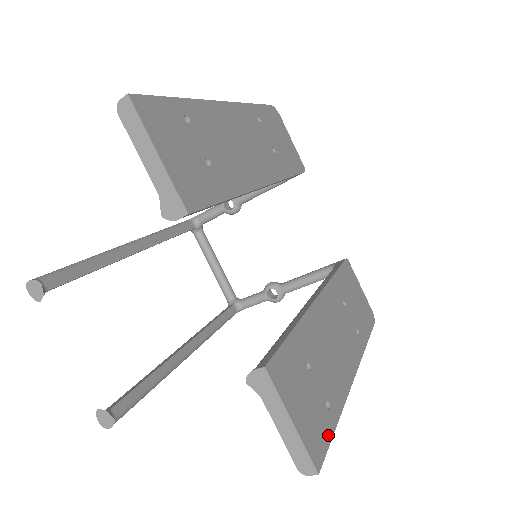
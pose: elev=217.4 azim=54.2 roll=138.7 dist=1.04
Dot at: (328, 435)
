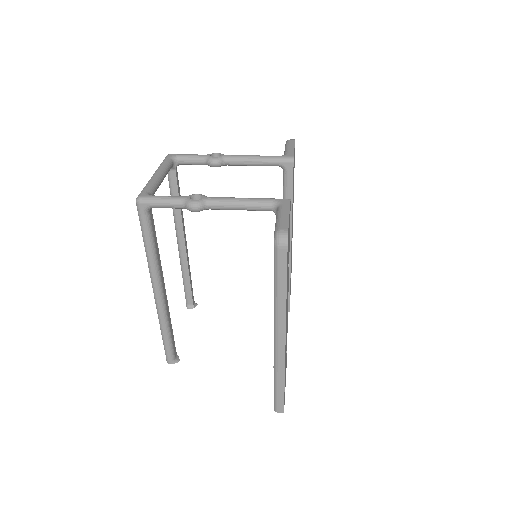
Dot at: occluded
